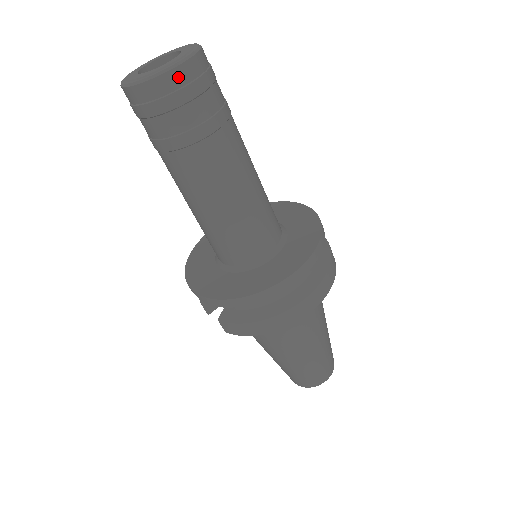
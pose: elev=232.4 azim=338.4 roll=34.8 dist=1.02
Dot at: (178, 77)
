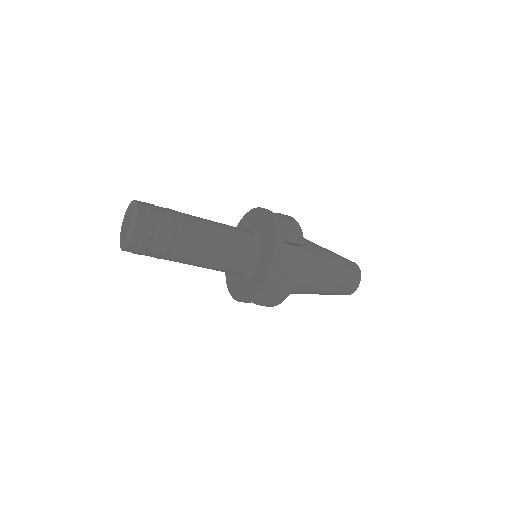
Dot at: (128, 251)
